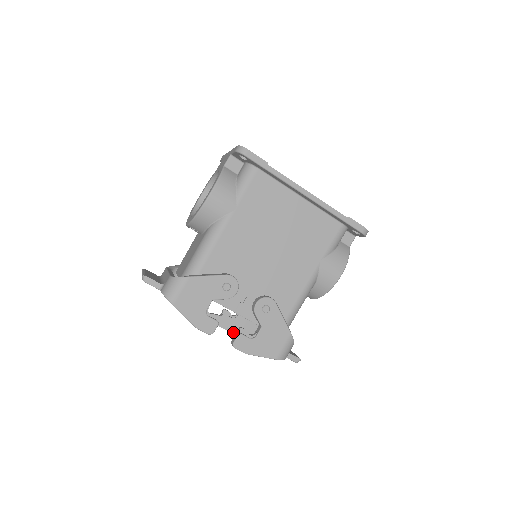
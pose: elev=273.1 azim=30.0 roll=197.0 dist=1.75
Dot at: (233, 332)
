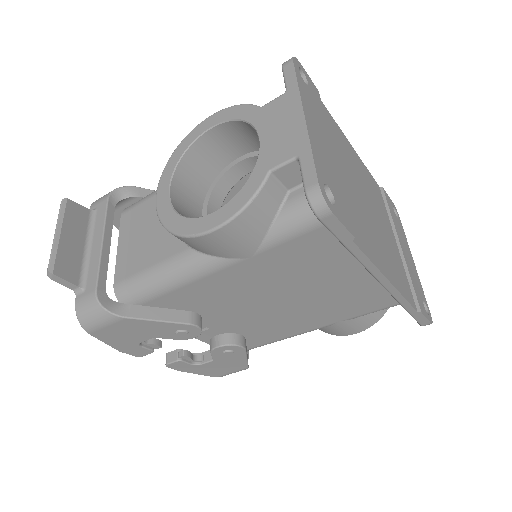
Dot at: occluded
